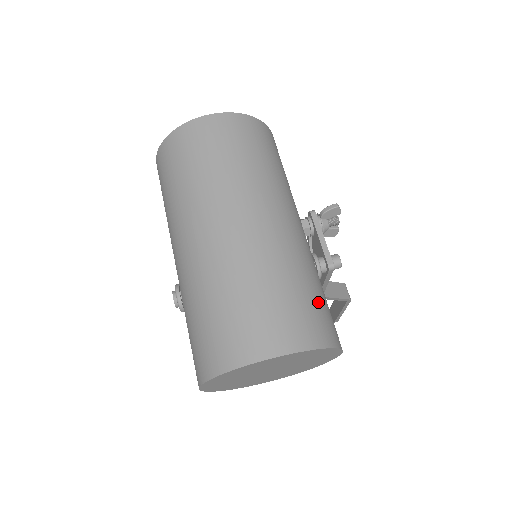
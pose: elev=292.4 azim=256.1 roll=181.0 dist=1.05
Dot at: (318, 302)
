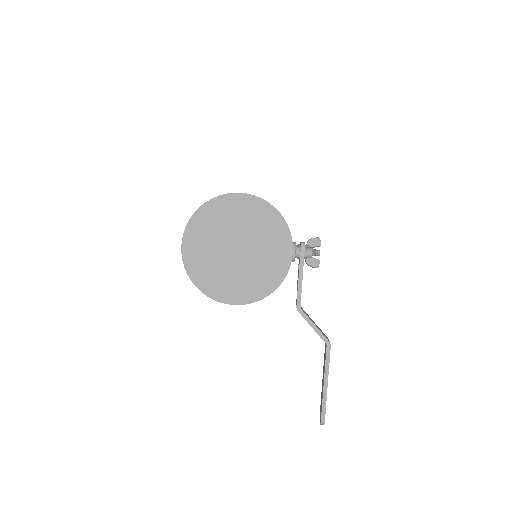
Dot at: occluded
